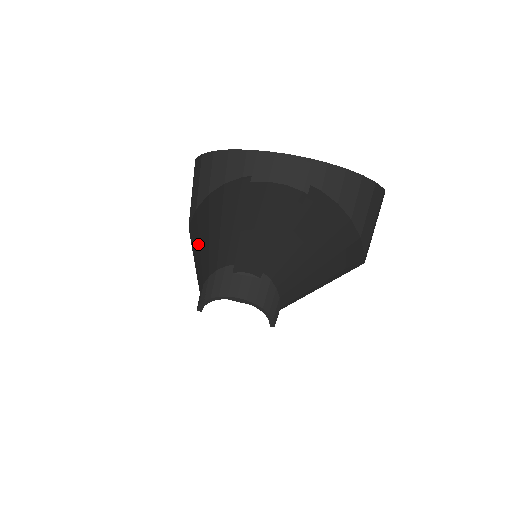
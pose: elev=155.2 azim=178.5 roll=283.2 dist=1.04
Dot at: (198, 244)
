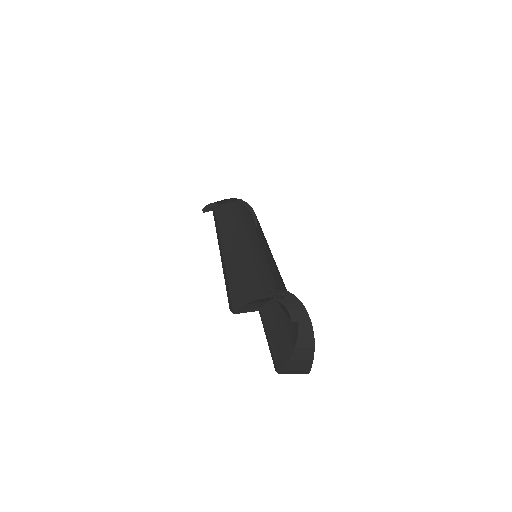
Dot at: occluded
